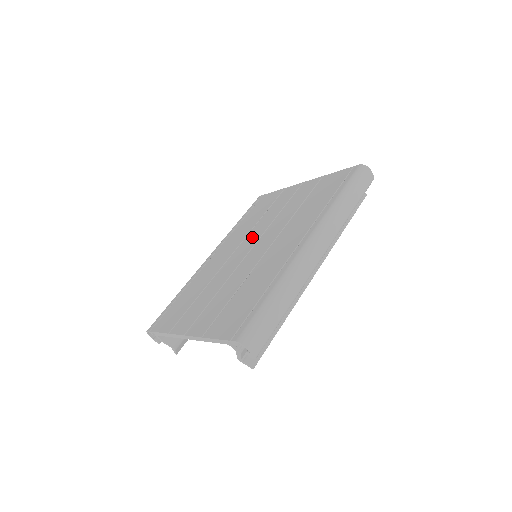
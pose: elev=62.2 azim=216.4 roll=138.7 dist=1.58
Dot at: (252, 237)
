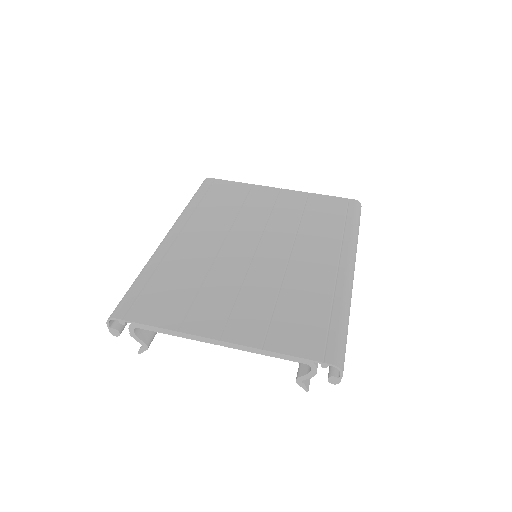
Dot at: (245, 231)
